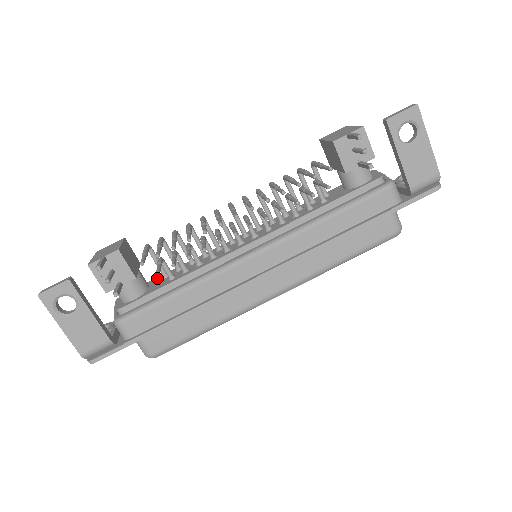
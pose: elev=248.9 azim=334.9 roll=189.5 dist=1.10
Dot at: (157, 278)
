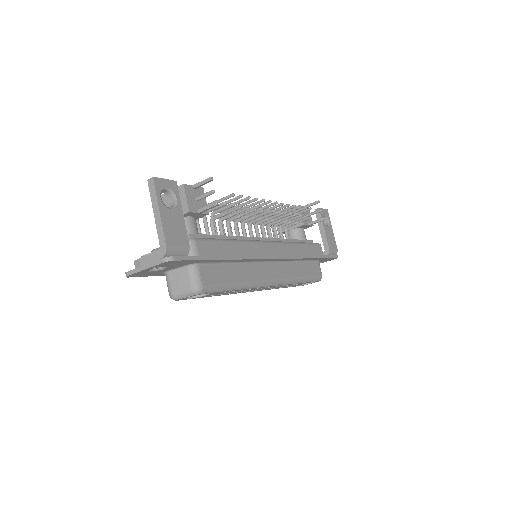
Dot at: occluded
